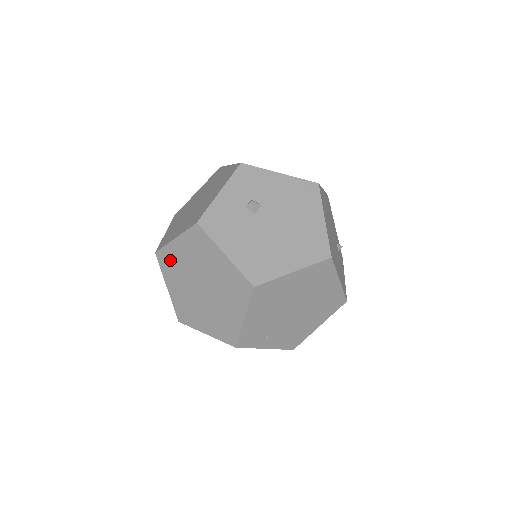
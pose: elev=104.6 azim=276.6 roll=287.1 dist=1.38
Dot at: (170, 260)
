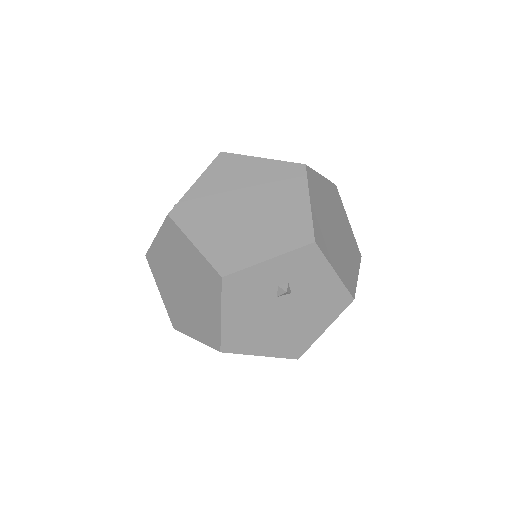
Dot at: (176, 239)
